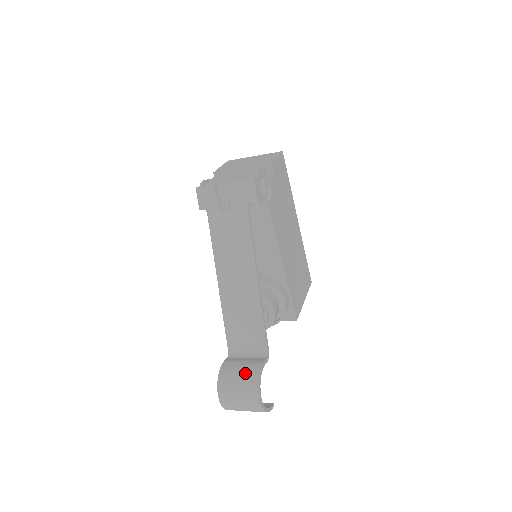
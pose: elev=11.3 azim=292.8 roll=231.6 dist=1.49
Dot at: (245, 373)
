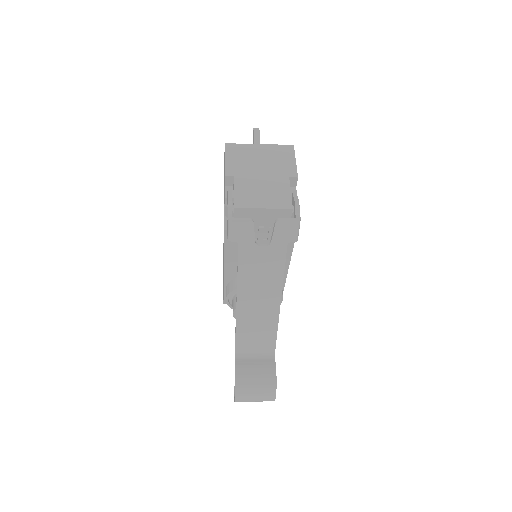
Dot at: (262, 379)
